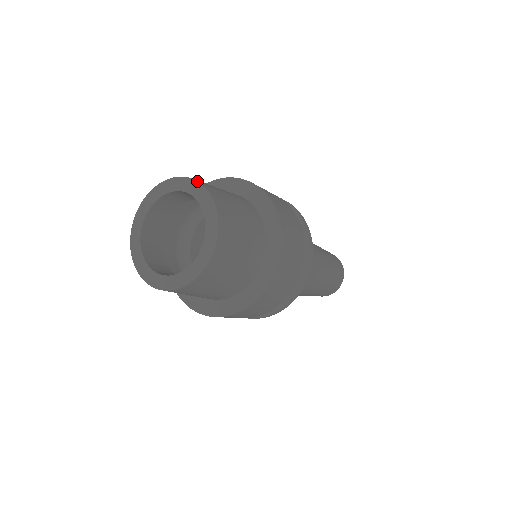
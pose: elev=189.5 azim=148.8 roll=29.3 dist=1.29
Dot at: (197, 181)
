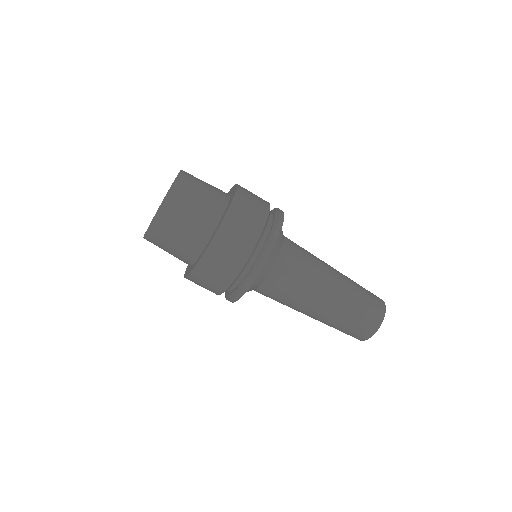
Dot at: occluded
